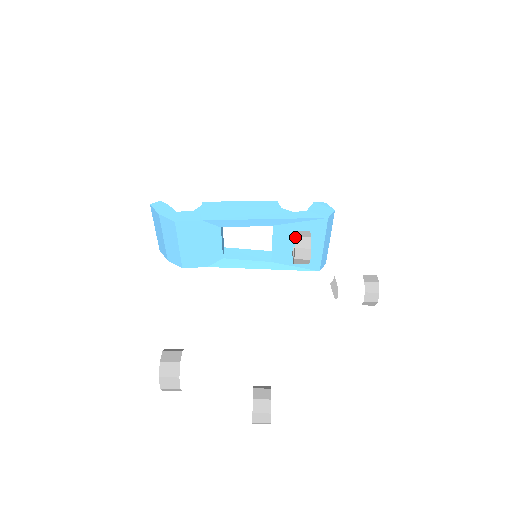
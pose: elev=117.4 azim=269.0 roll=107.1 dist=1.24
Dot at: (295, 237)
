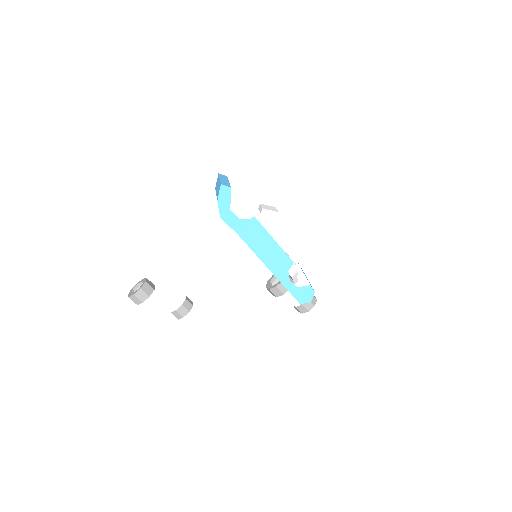
Dot at: (276, 287)
